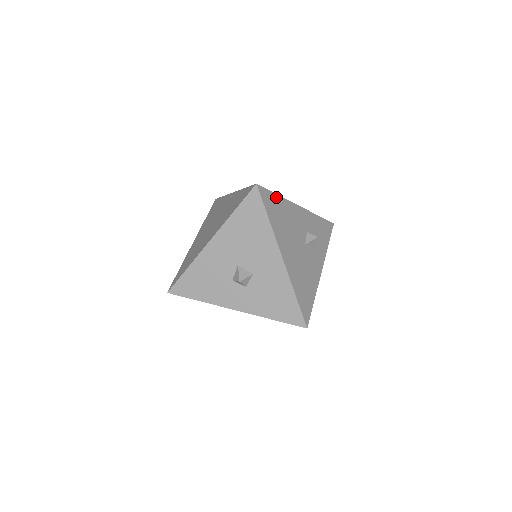
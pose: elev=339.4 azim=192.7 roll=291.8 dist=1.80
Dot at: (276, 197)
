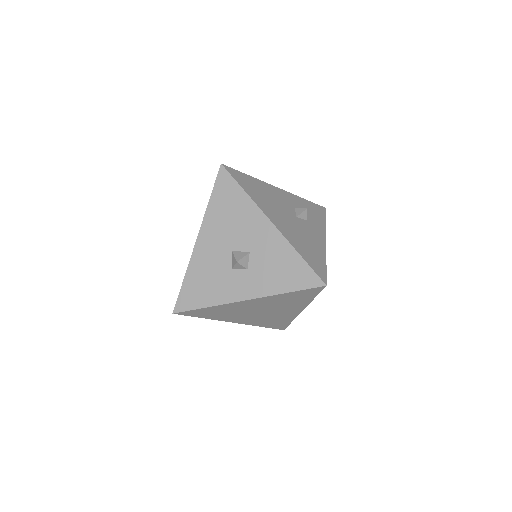
Dot at: (248, 177)
